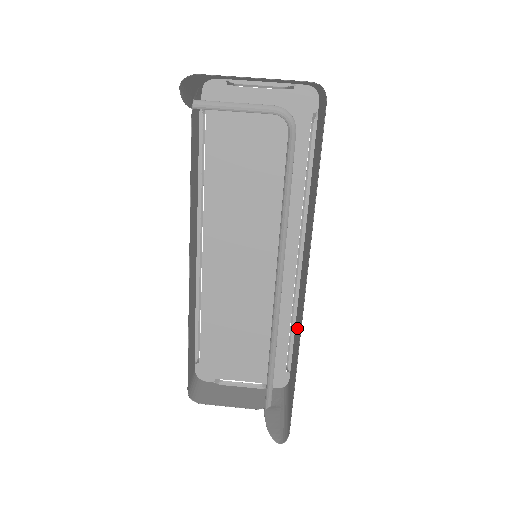
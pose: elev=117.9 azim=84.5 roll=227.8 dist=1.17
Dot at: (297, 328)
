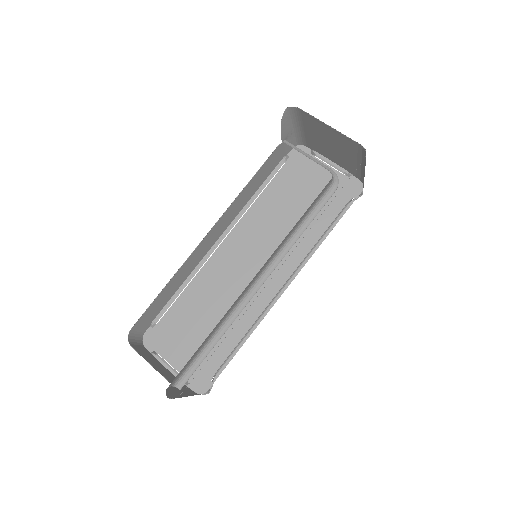
Dot at: occluded
